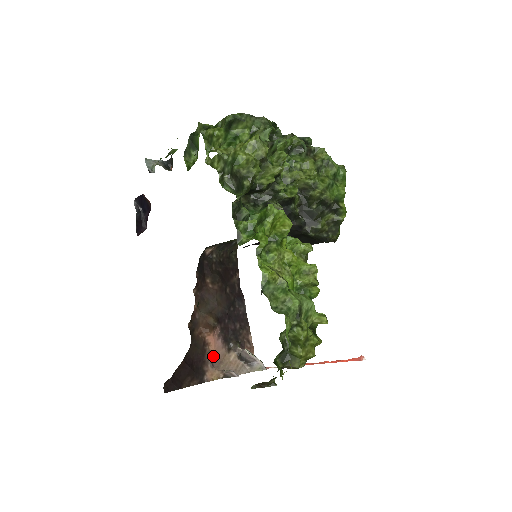
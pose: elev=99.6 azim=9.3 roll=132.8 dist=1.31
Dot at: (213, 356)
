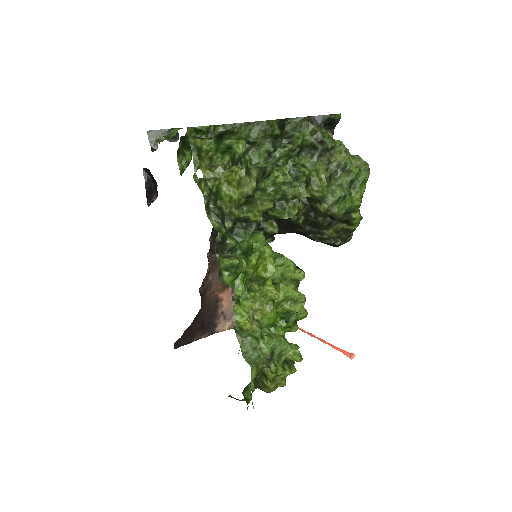
Dot at: (226, 309)
